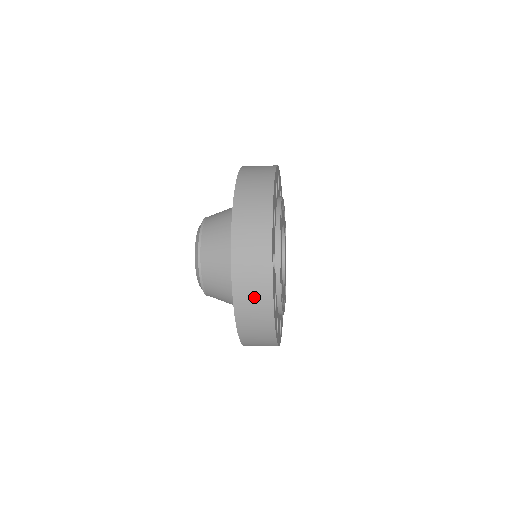
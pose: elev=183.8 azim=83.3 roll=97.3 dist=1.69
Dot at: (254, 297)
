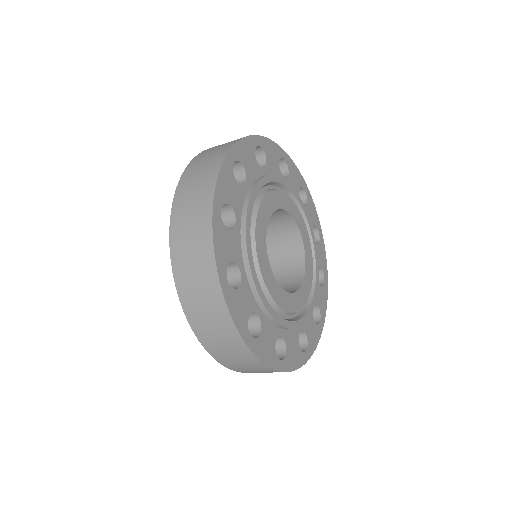
Dot at: (214, 328)
